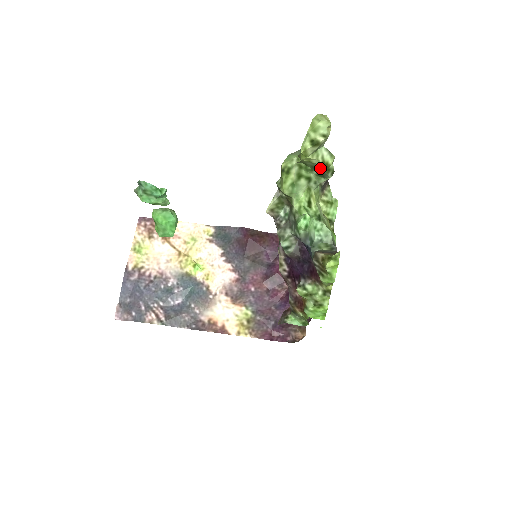
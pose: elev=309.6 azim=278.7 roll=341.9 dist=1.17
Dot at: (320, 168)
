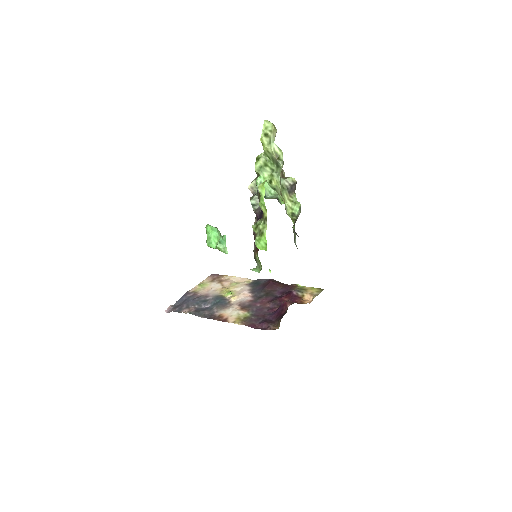
Dot at: (274, 156)
